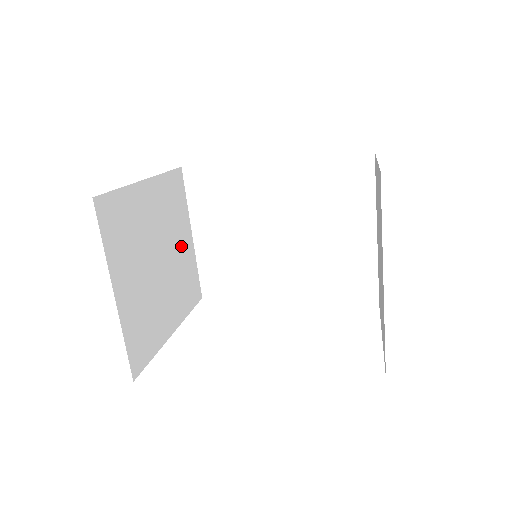
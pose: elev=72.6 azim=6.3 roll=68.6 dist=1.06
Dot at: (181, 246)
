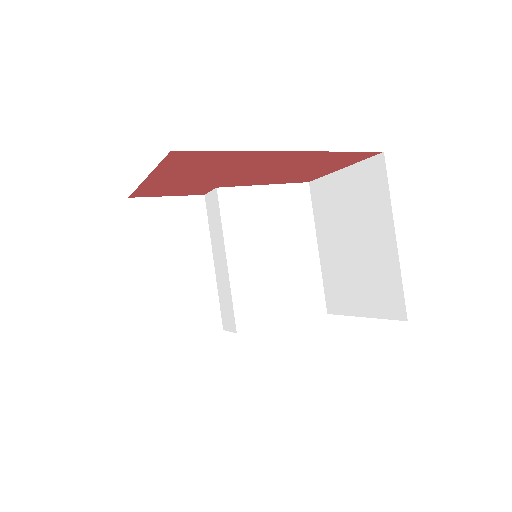
Dot at: occluded
